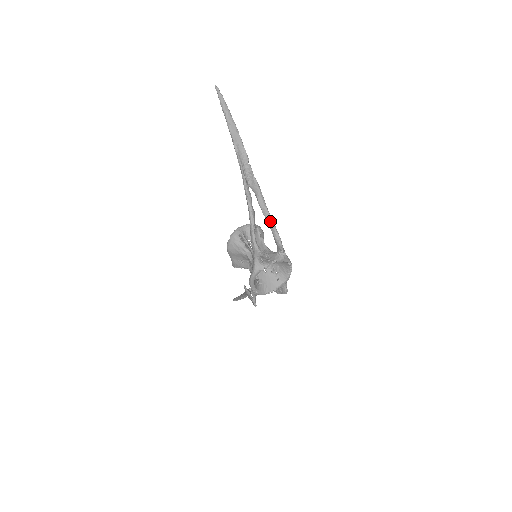
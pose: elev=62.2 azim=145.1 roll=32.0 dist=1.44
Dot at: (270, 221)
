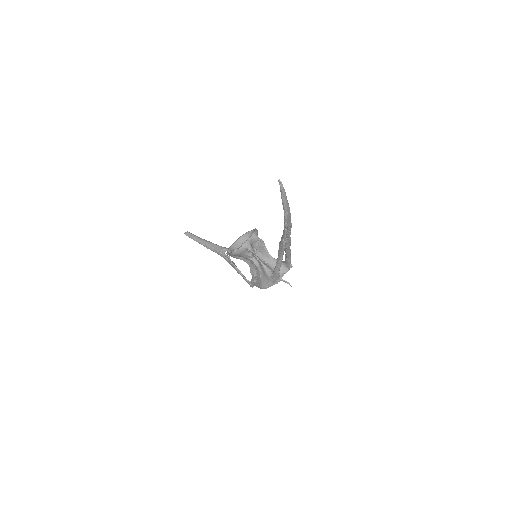
Dot at: (289, 255)
